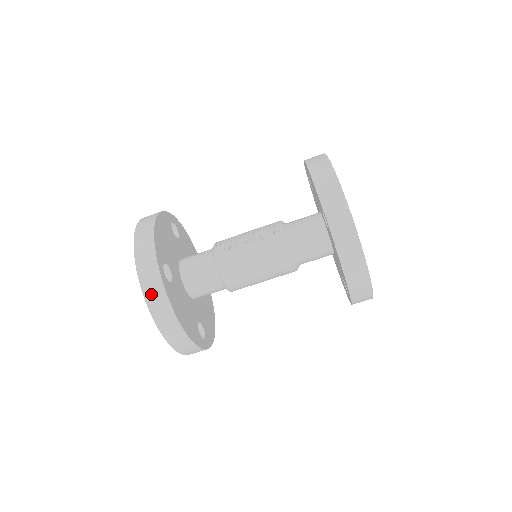
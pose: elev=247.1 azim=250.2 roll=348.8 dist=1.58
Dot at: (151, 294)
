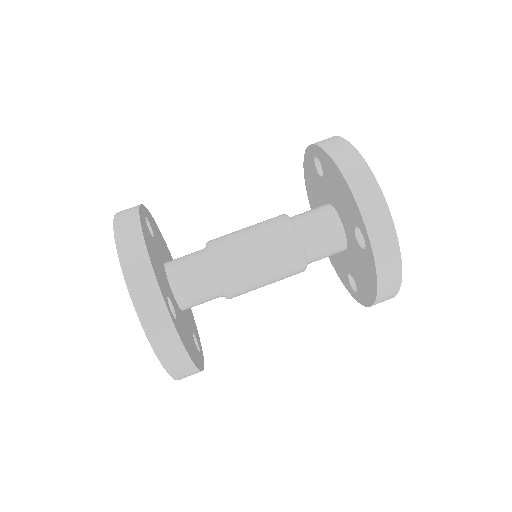
Dot at: (123, 216)
